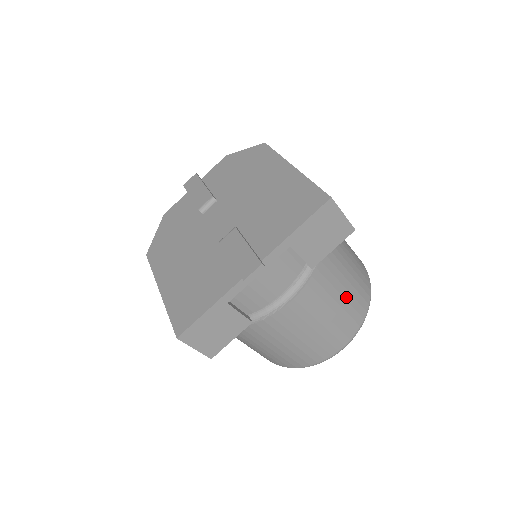
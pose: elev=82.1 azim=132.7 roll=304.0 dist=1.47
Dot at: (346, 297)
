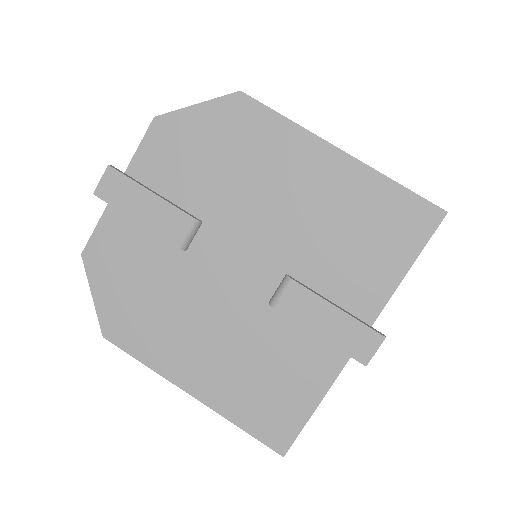
Dot at: occluded
